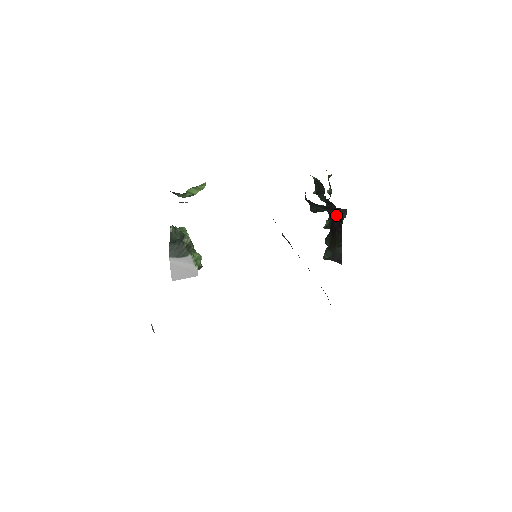
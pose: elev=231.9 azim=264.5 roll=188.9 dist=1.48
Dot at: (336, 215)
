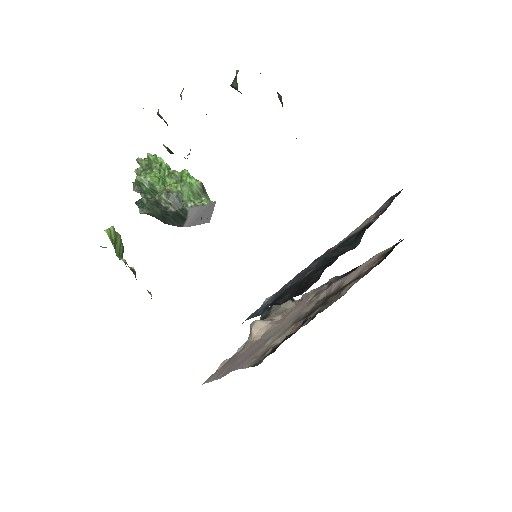
Dot at: occluded
